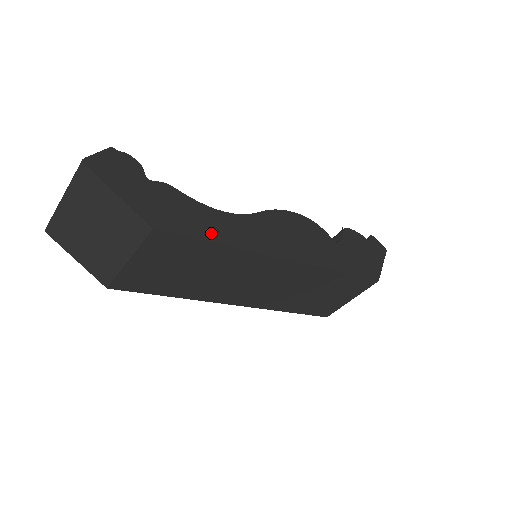
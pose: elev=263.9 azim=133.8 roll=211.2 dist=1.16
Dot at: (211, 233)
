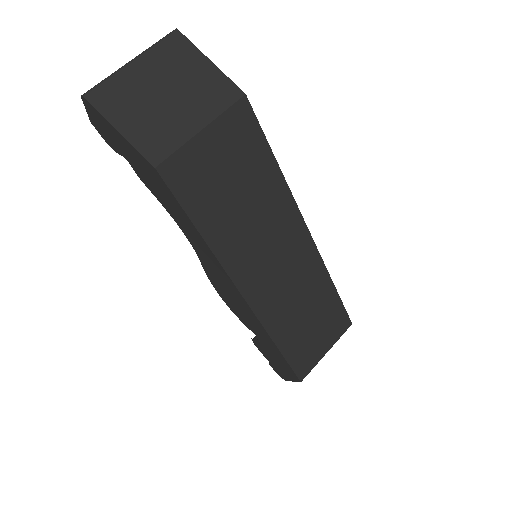
Dot at: occluded
